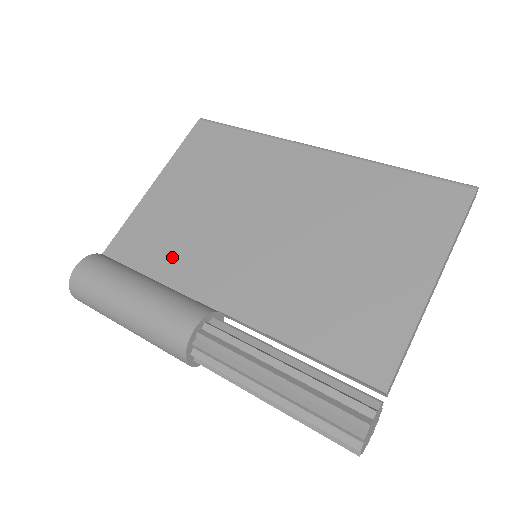
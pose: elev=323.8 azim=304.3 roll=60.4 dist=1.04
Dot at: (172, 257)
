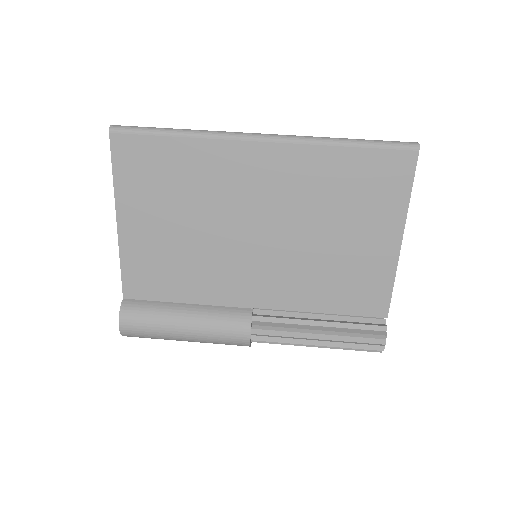
Dot at: (188, 283)
